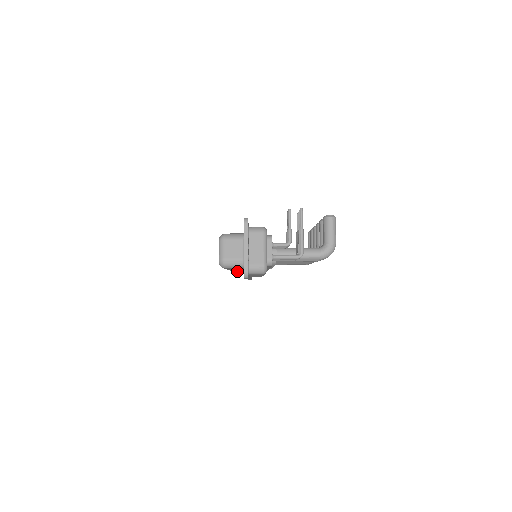
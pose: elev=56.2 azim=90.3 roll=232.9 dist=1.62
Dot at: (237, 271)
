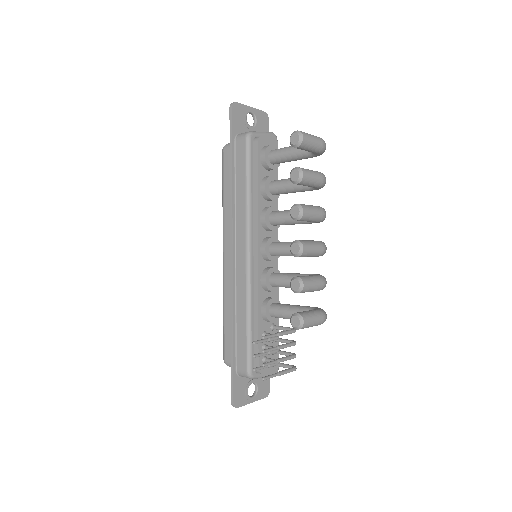
Dot at: occluded
